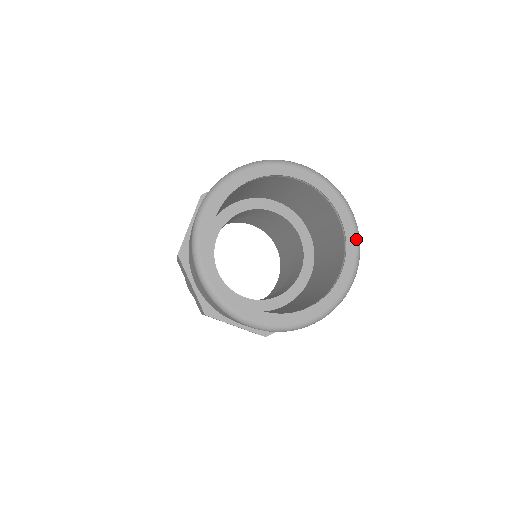
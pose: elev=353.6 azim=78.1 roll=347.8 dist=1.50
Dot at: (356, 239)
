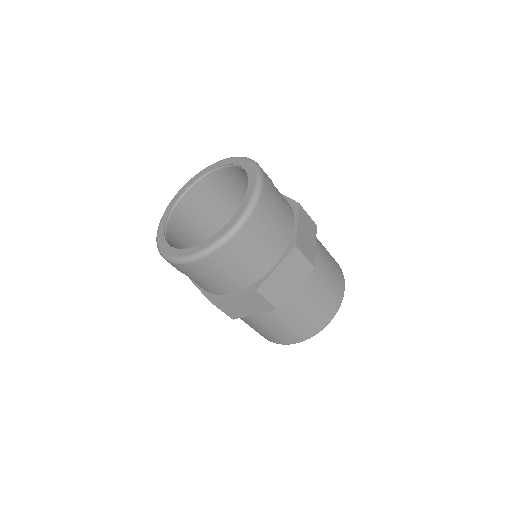
Dot at: (249, 202)
